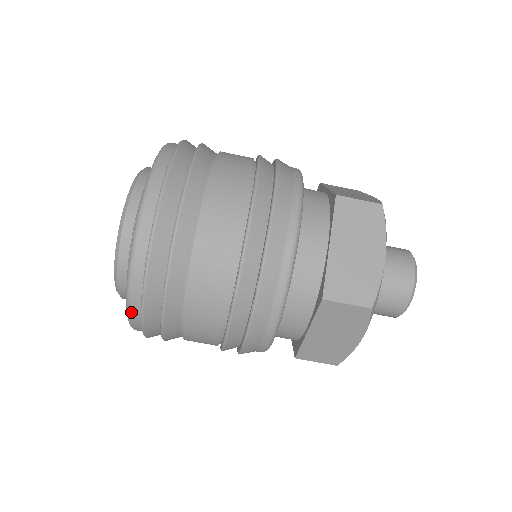
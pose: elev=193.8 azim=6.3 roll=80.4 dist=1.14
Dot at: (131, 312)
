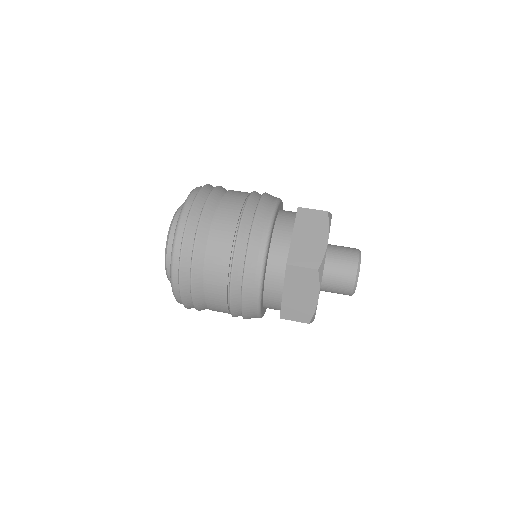
Dot at: (173, 279)
